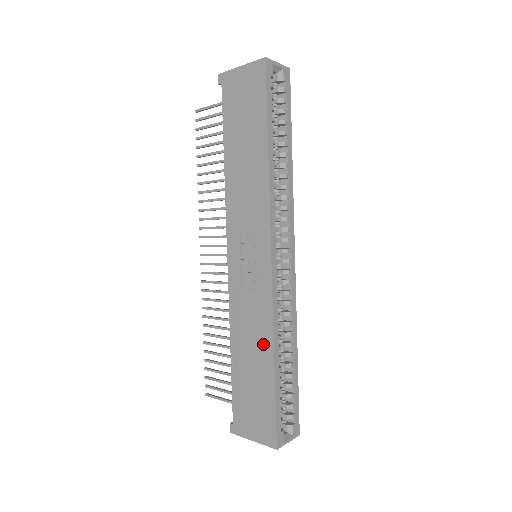
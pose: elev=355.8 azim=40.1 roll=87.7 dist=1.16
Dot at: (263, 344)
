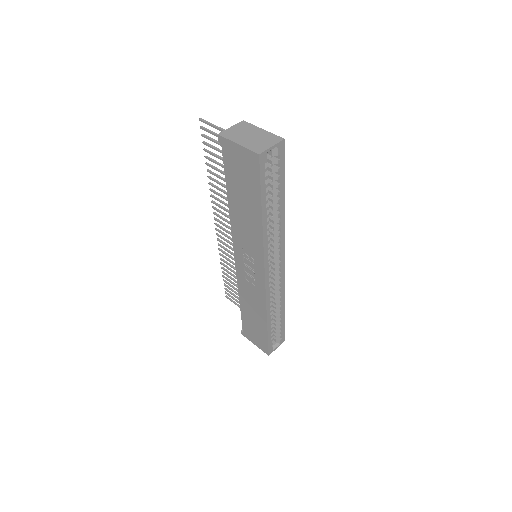
Dot at: (260, 313)
